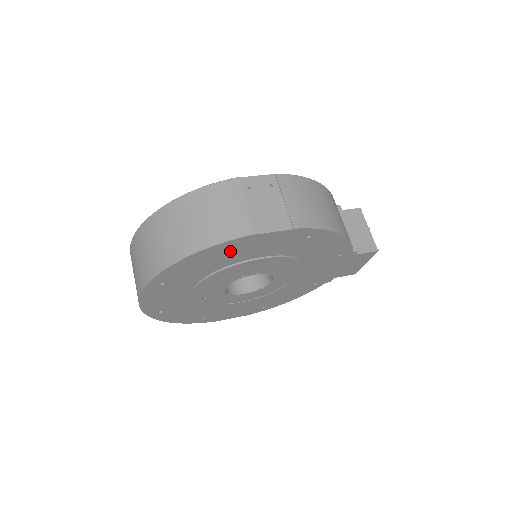
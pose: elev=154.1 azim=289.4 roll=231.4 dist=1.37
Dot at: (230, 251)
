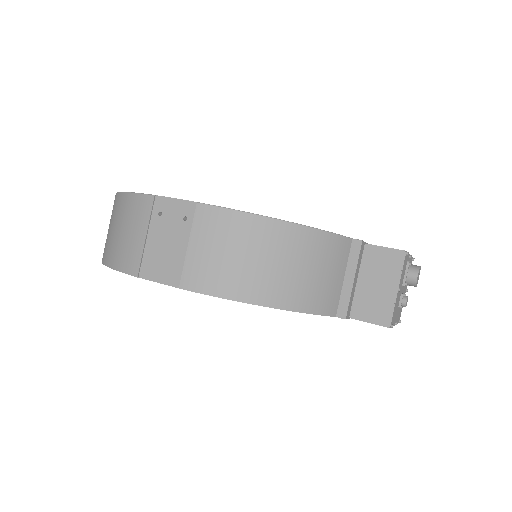
Dot at: occluded
